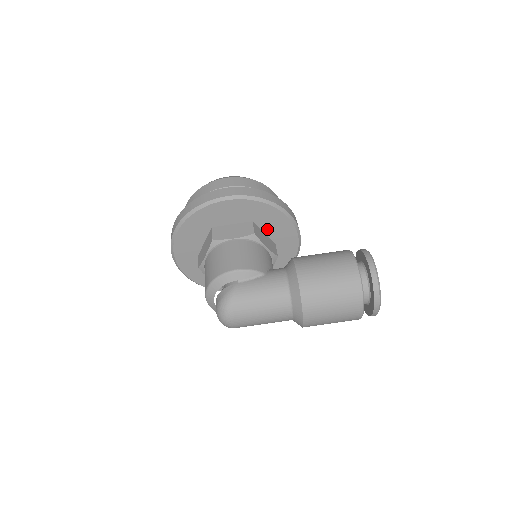
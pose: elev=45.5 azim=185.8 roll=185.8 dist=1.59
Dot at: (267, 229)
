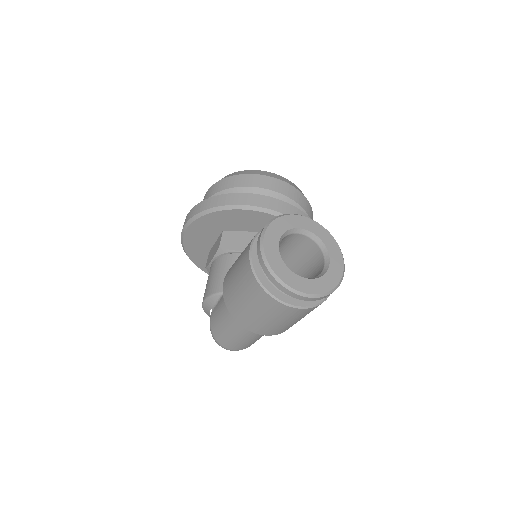
Dot at: (242, 227)
